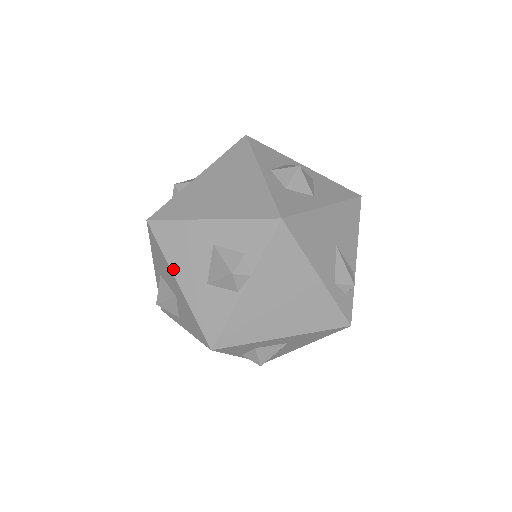
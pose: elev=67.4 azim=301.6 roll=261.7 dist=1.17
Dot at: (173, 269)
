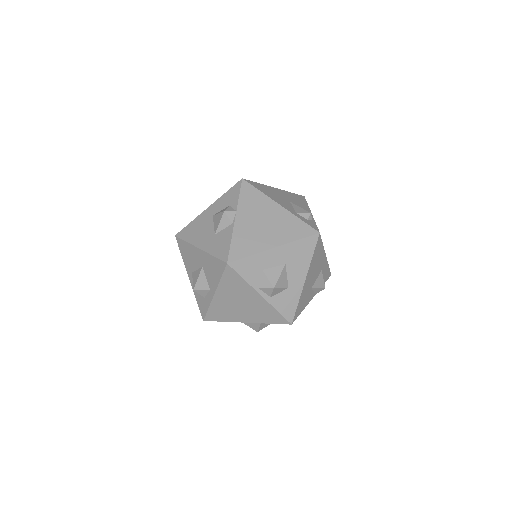
Dot at: (194, 244)
